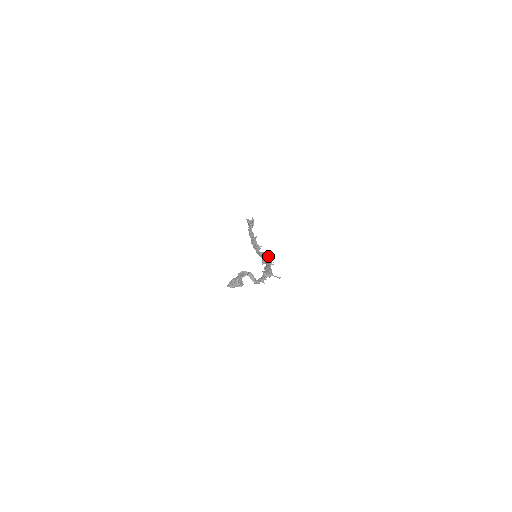
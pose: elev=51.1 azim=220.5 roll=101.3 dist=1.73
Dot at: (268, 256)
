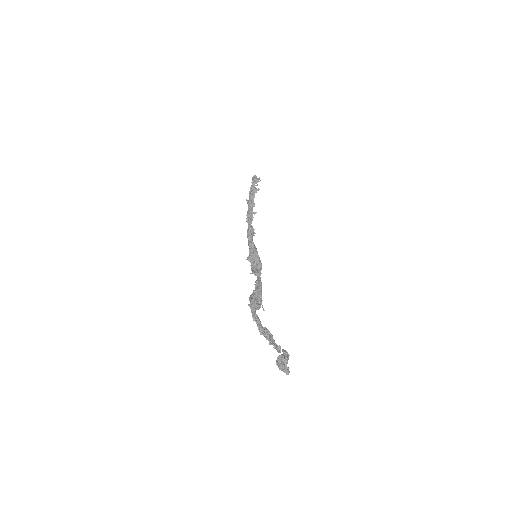
Dot at: occluded
